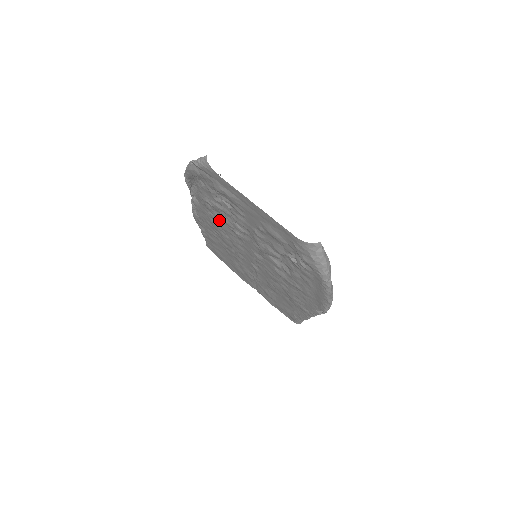
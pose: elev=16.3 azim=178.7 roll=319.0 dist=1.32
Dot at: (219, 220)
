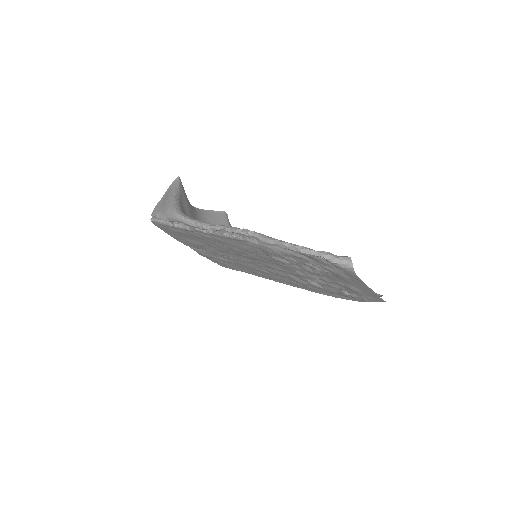
Dot at: (266, 254)
